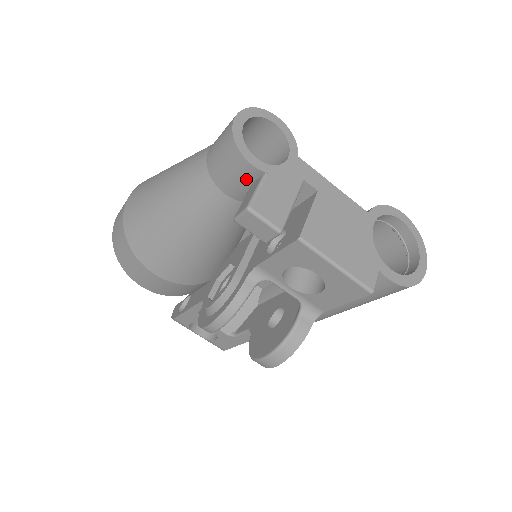
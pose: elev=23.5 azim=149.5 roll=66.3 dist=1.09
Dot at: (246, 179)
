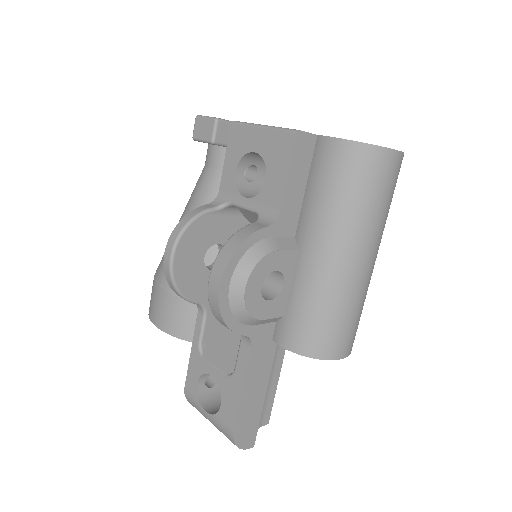
Dot at: occluded
